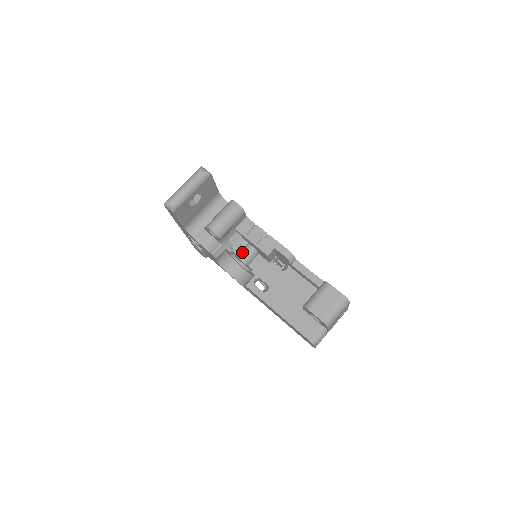
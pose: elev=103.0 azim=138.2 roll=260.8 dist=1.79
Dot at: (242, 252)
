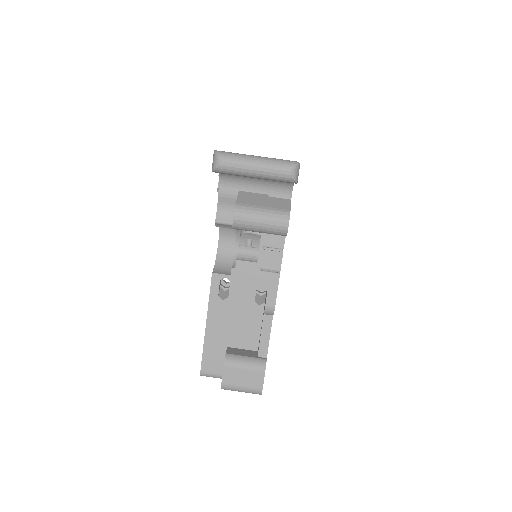
Dot at: occluded
